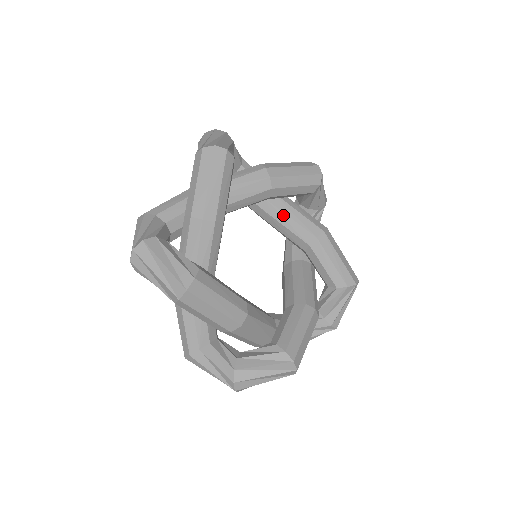
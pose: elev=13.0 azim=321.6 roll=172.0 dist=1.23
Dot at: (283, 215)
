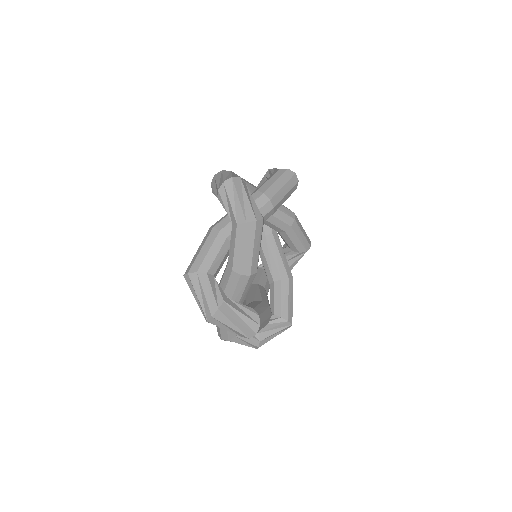
Dot at: occluded
